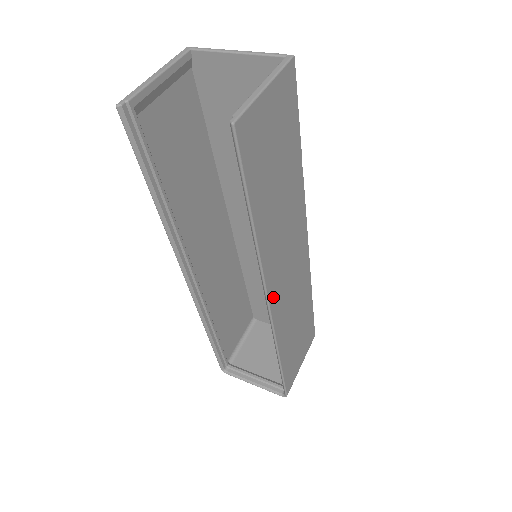
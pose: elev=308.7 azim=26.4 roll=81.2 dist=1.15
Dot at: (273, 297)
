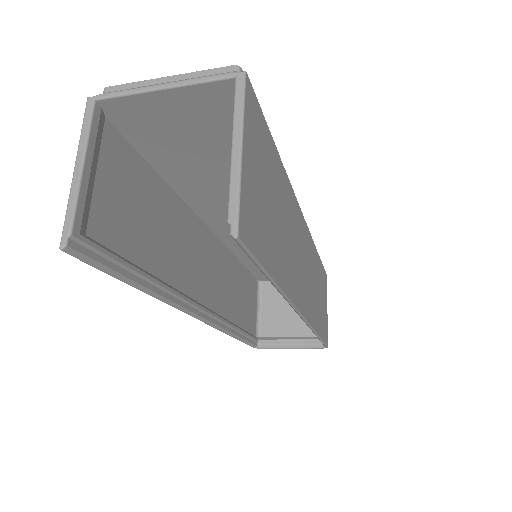
Dot at: (303, 307)
